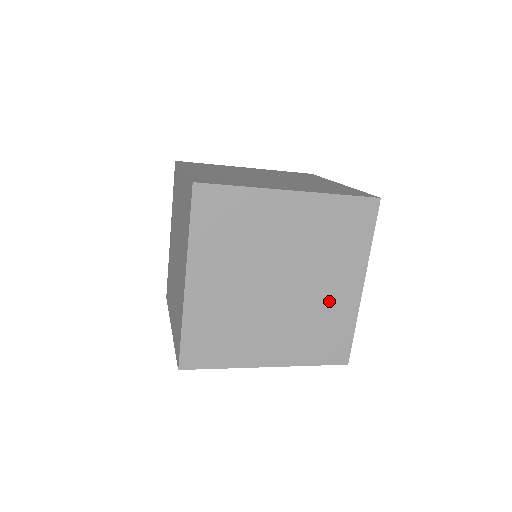
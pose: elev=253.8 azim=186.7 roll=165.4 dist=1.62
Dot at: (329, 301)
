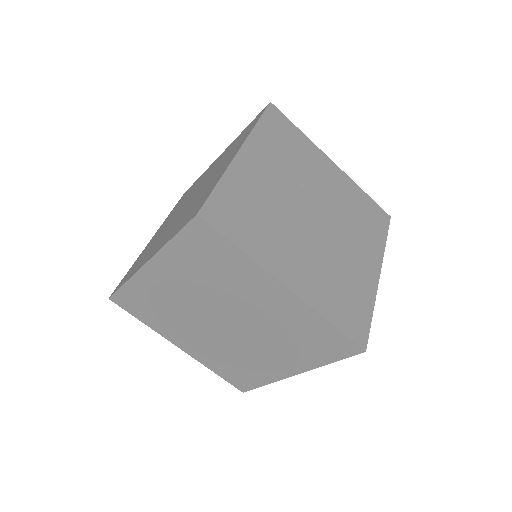
Dot at: occluded
